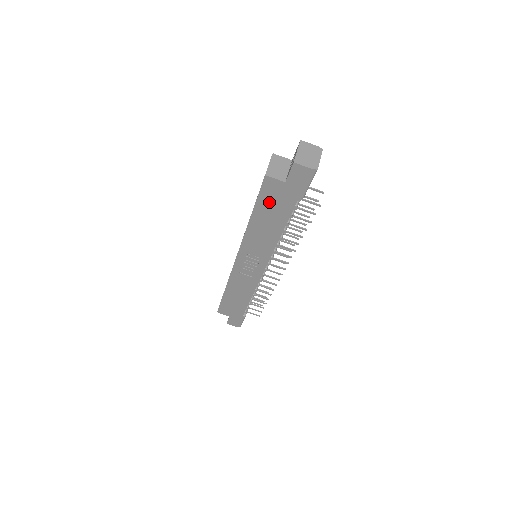
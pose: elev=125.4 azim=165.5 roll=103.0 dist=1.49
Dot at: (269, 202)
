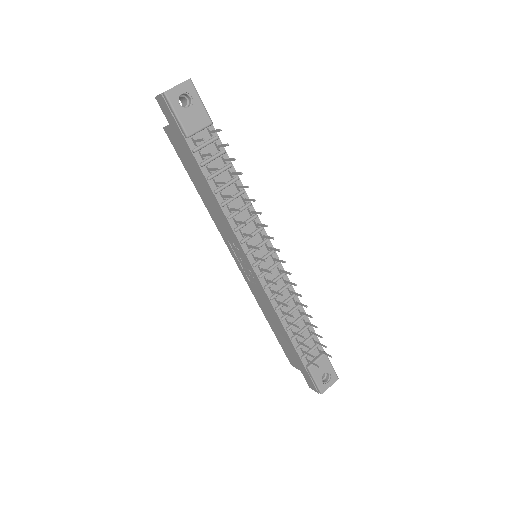
Dot at: (185, 159)
